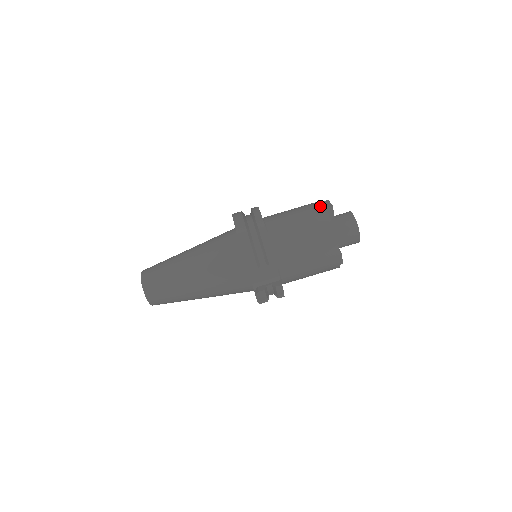
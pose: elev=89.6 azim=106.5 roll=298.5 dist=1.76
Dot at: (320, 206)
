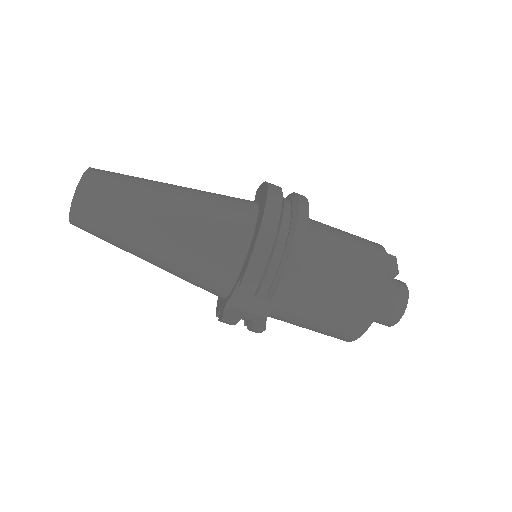
Dot at: (384, 262)
